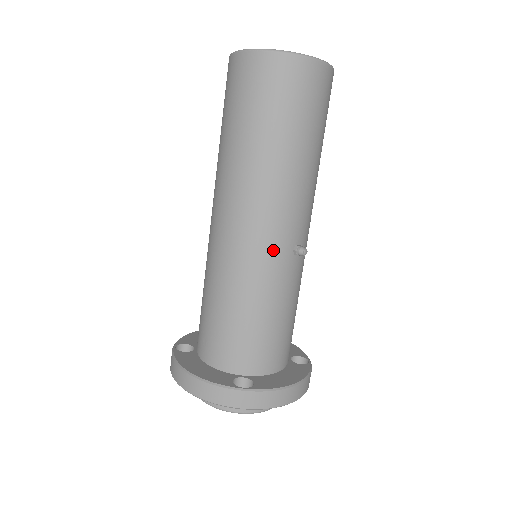
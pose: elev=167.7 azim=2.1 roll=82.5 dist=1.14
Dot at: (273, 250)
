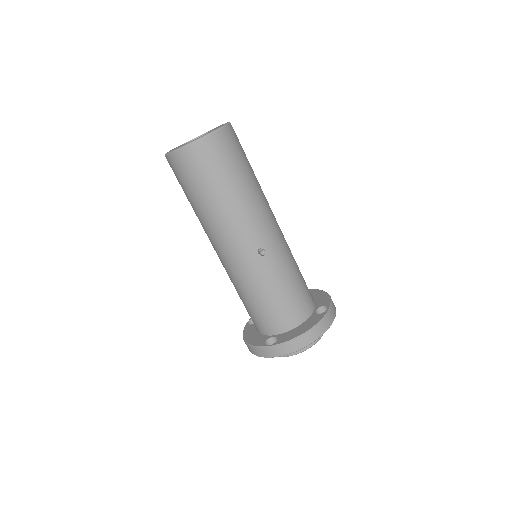
Dot at: (244, 260)
